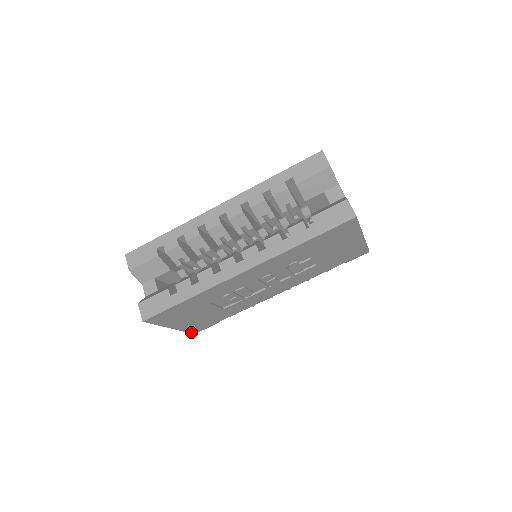
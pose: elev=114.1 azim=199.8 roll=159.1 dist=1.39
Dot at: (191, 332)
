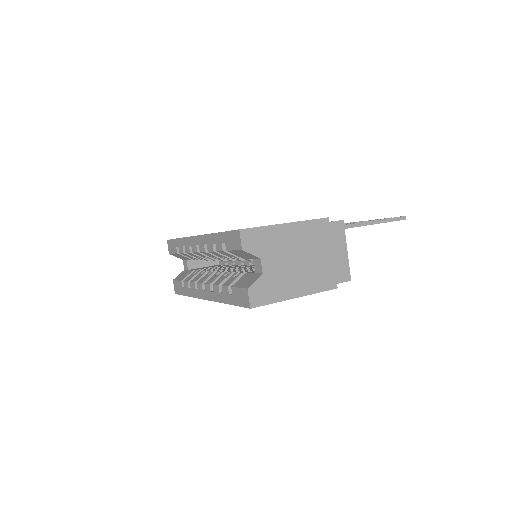
Dot at: occluded
